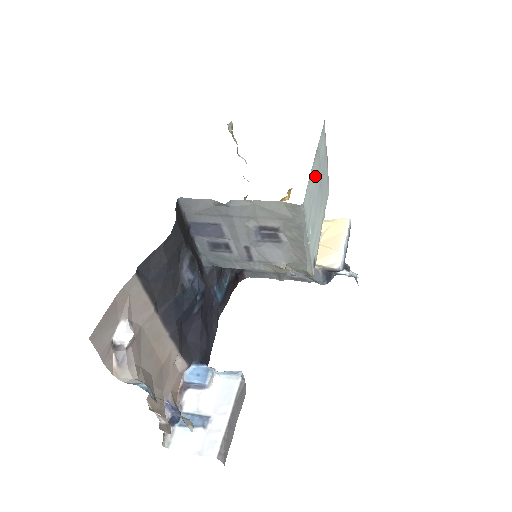
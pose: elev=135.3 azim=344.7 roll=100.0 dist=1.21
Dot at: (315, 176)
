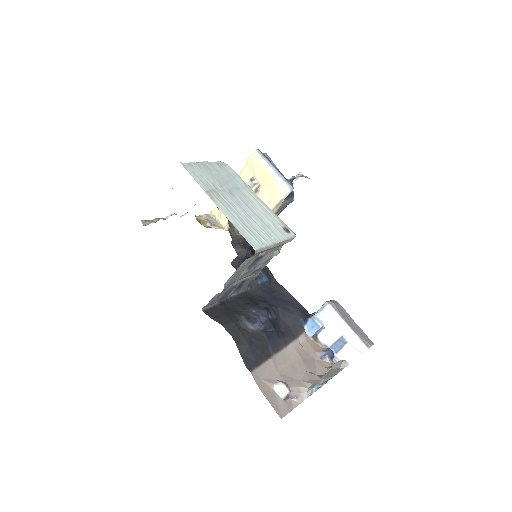
Dot at: (229, 208)
